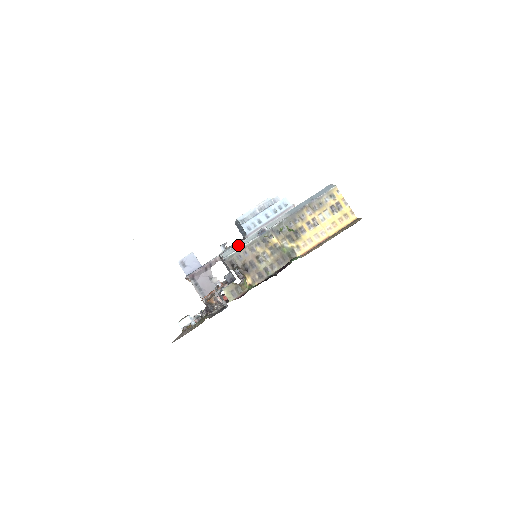
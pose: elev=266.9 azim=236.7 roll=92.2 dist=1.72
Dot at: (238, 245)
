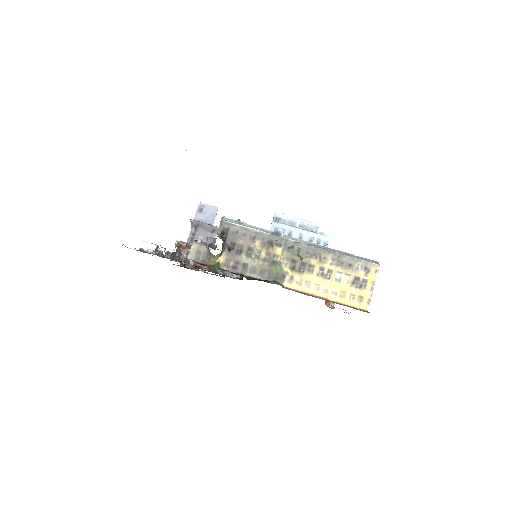
Dot at: (247, 224)
